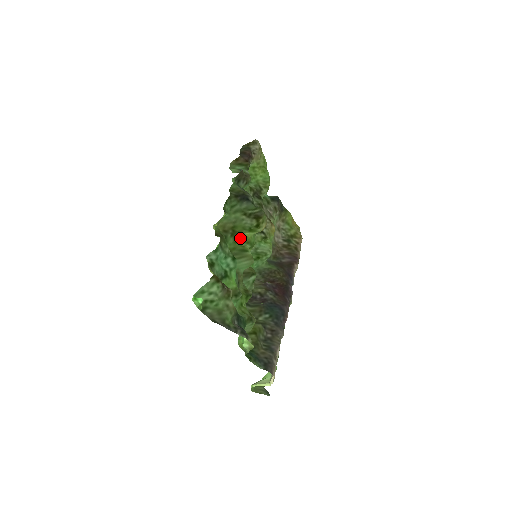
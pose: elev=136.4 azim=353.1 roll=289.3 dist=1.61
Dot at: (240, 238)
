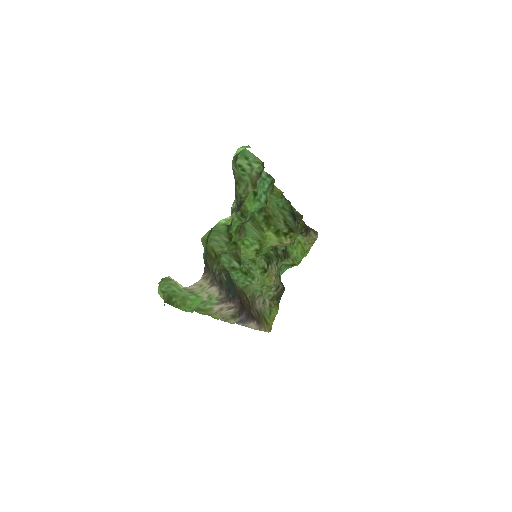
Dot at: occluded
